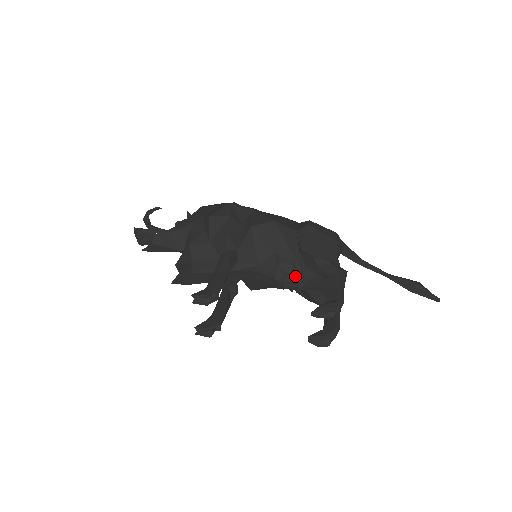
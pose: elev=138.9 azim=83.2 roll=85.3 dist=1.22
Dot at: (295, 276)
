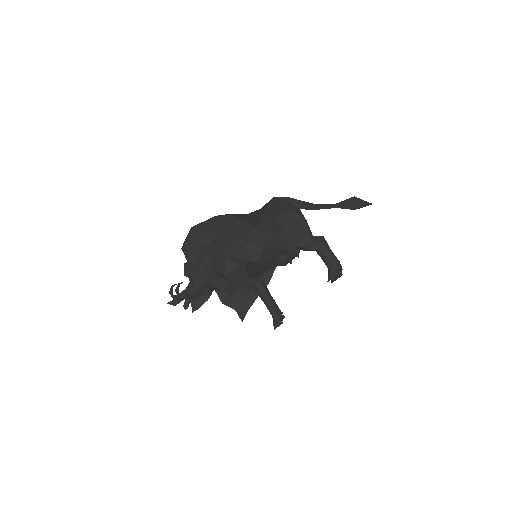
Dot at: occluded
